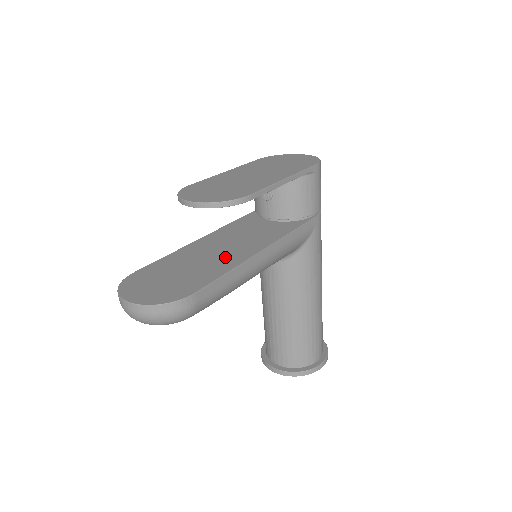
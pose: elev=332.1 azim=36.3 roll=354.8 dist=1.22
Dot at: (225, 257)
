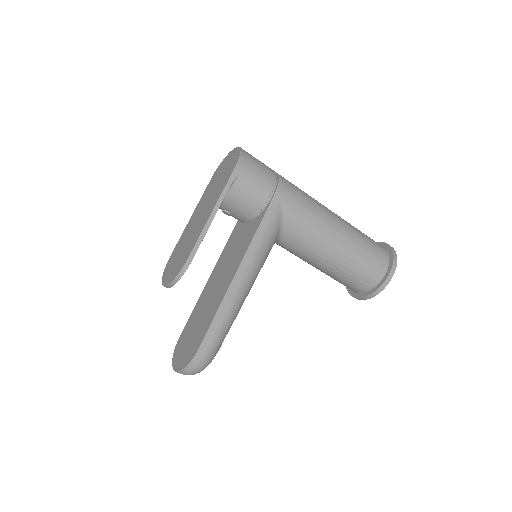
Dot at: (217, 295)
